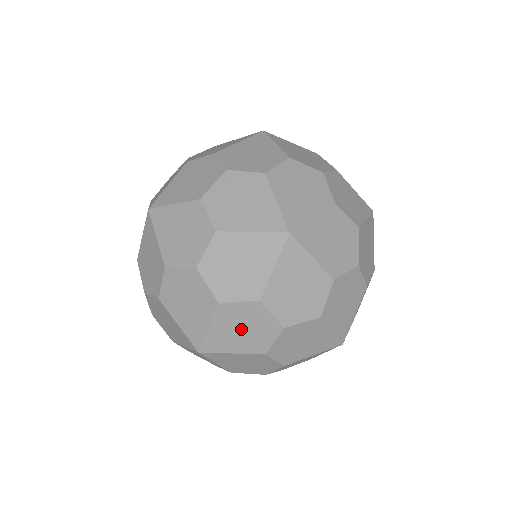
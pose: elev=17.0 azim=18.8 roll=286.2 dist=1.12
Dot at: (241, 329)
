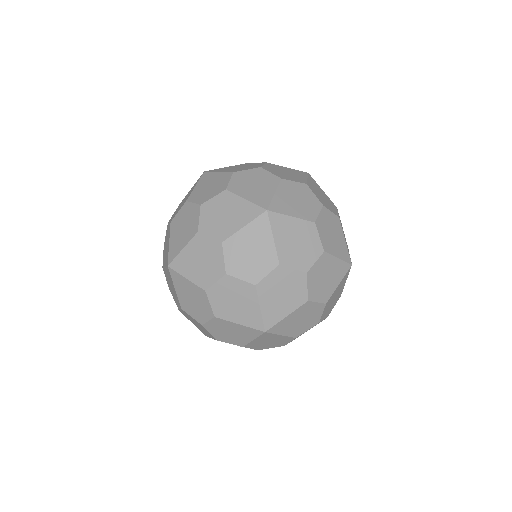
Dot at: (281, 294)
